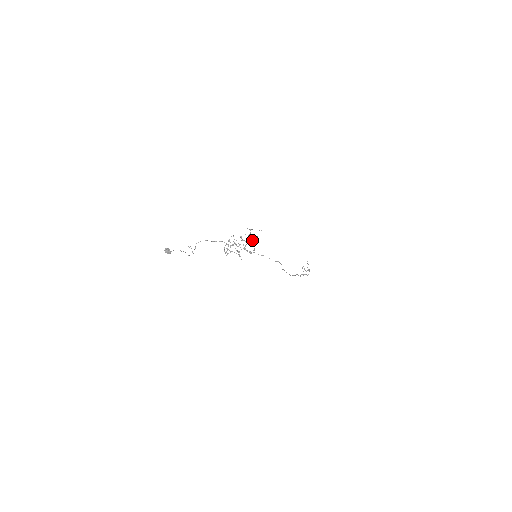
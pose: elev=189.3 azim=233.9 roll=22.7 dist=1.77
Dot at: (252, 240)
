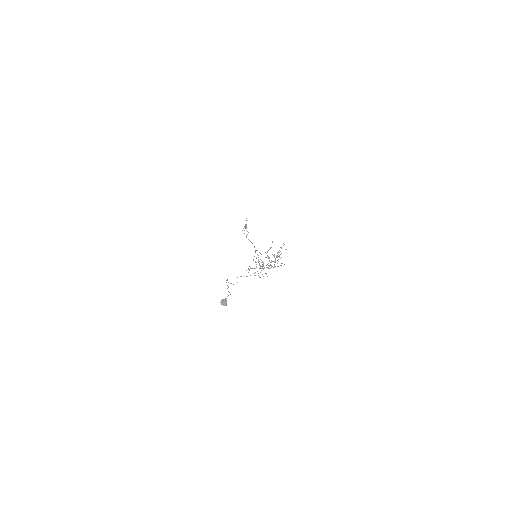
Dot at: occluded
